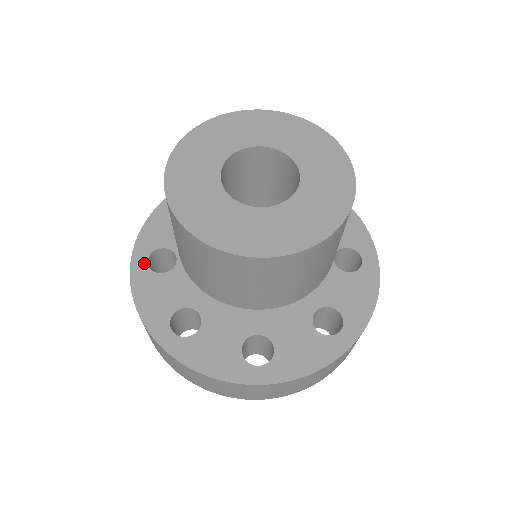
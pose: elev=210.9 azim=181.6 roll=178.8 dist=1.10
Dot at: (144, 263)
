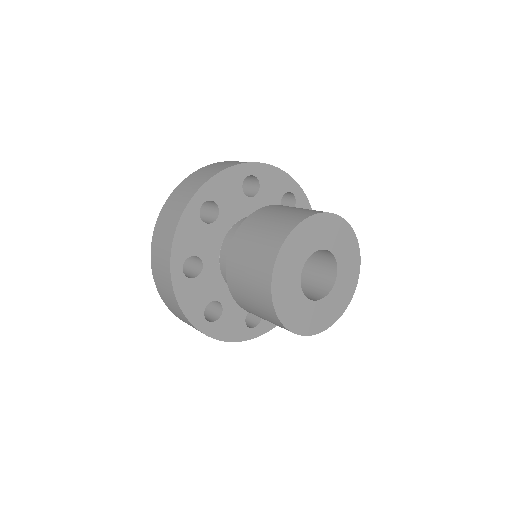
Dot at: (181, 272)
